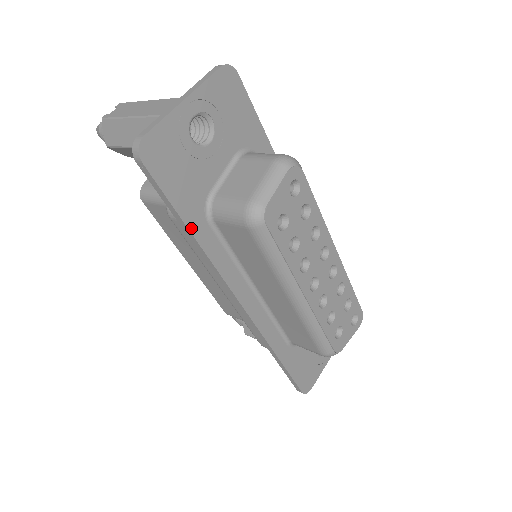
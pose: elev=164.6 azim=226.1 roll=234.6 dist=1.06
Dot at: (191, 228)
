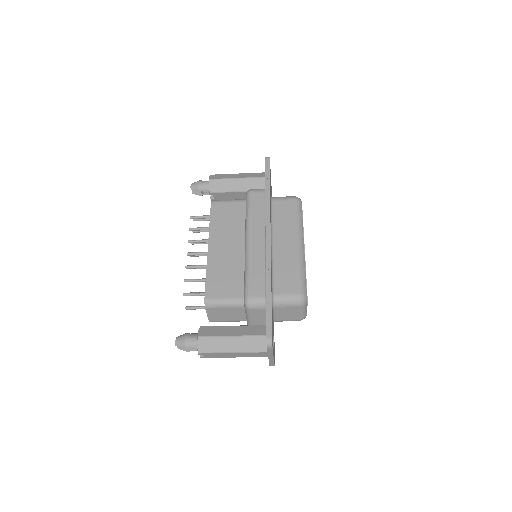
Dot at: occluded
